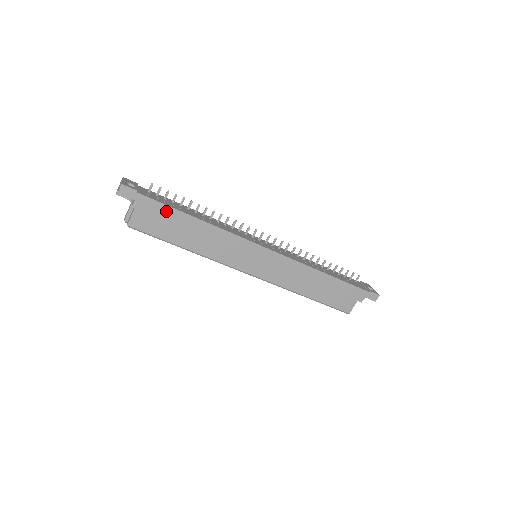
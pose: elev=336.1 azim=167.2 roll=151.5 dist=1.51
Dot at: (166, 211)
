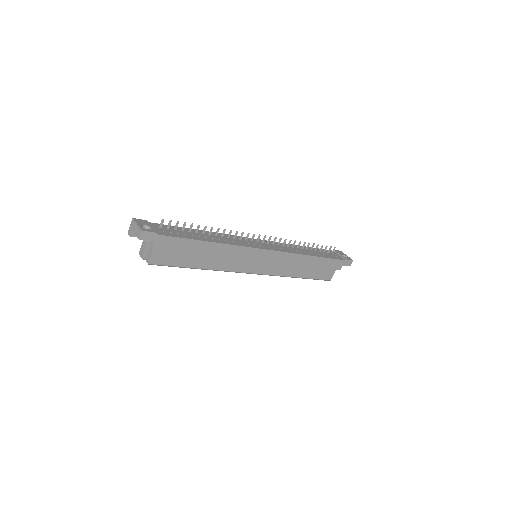
Dot at: (183, 243)
